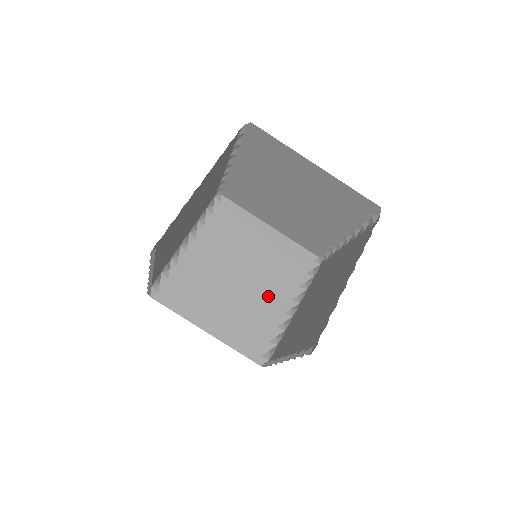
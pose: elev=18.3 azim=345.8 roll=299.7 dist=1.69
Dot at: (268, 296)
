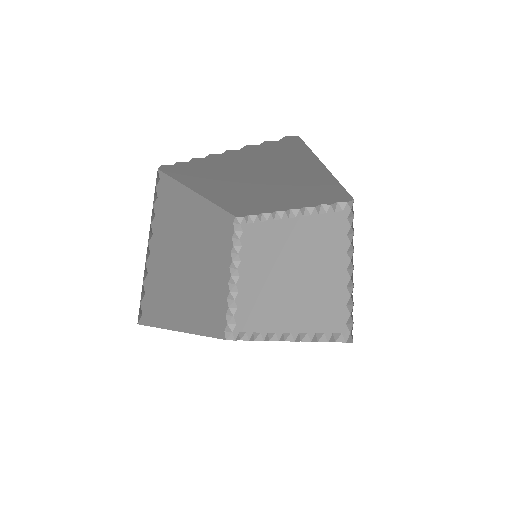
Dot at: (216, 272)
